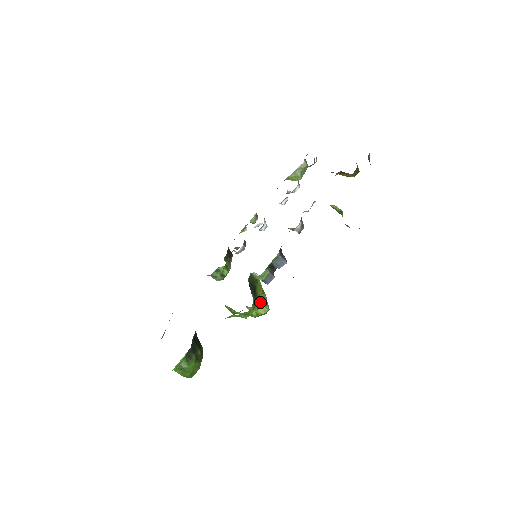
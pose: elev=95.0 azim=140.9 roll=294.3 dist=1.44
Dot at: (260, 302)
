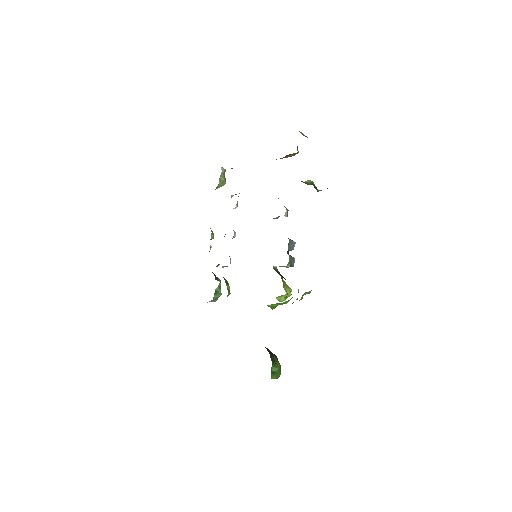
Dot at: (284, 287)
